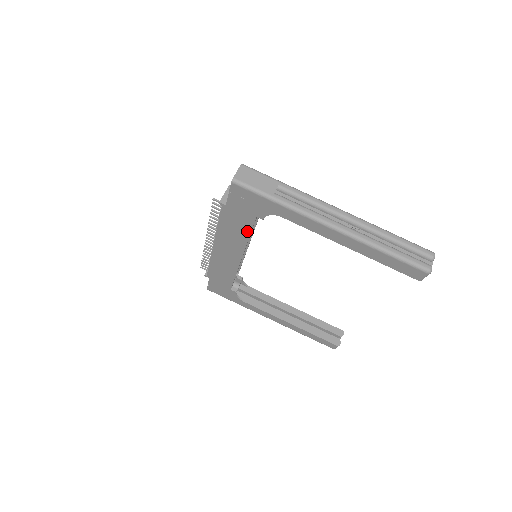
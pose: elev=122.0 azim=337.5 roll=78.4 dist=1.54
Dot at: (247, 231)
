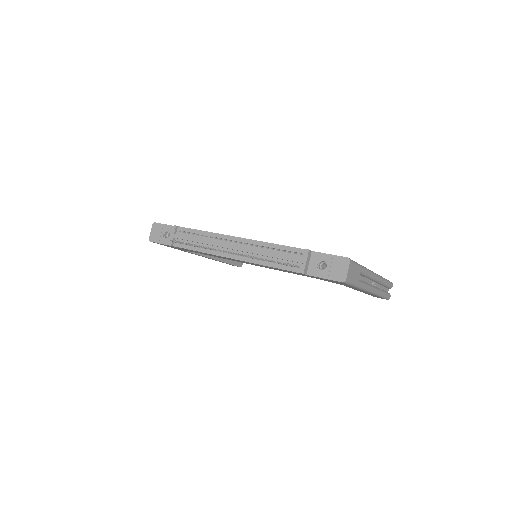
Dot at: (293, 273)
